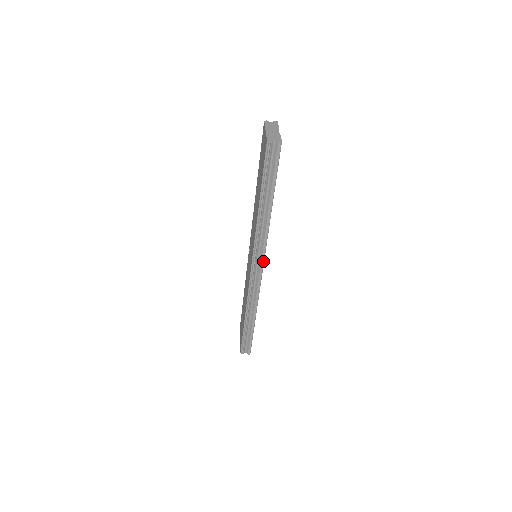
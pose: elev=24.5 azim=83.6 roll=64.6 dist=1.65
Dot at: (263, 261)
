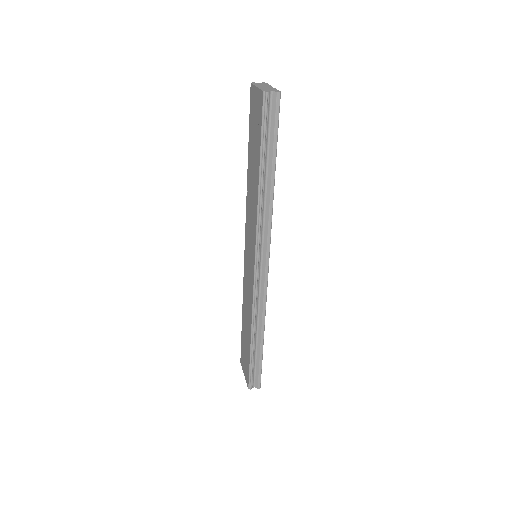
Dot at: (268, 256)
